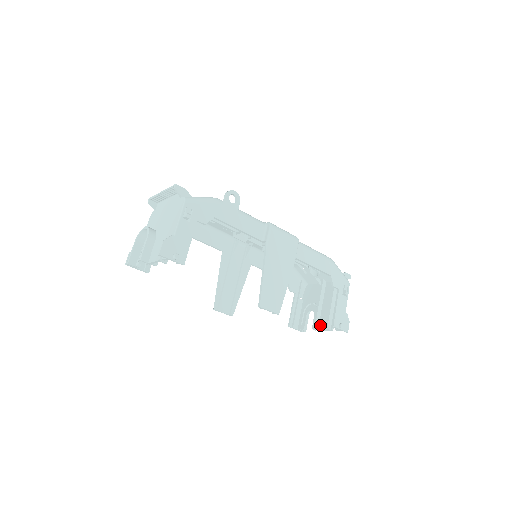
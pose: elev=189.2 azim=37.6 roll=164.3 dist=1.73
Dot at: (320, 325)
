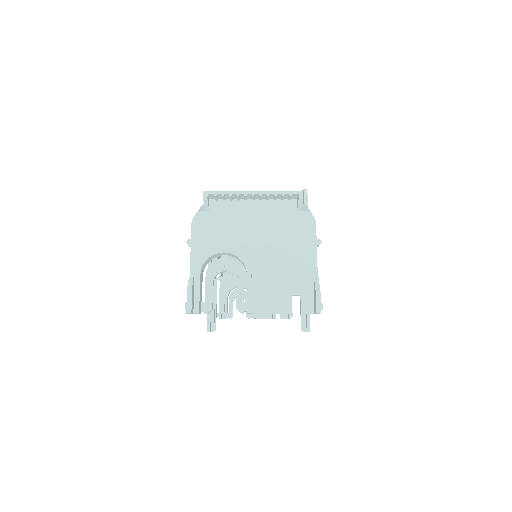
Dot at: occluded
